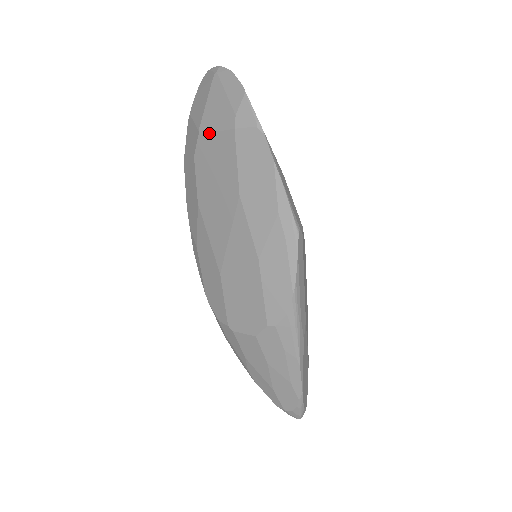
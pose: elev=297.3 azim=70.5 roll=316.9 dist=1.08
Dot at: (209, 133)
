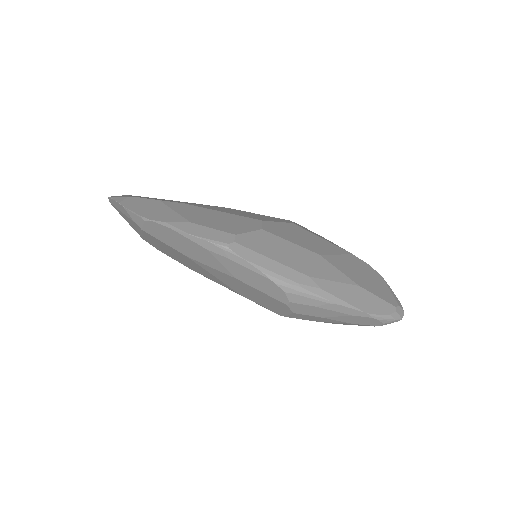
Dot at: (143, 237)
